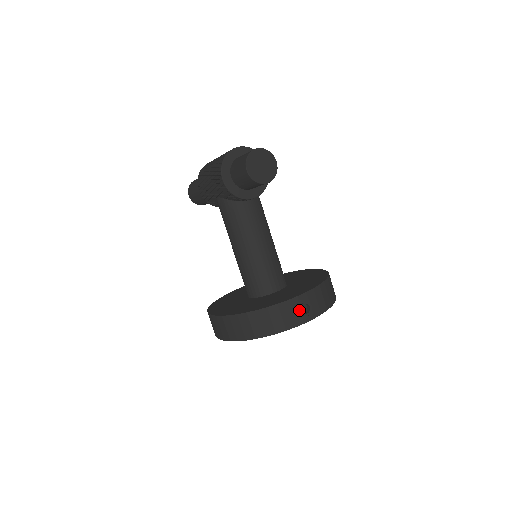
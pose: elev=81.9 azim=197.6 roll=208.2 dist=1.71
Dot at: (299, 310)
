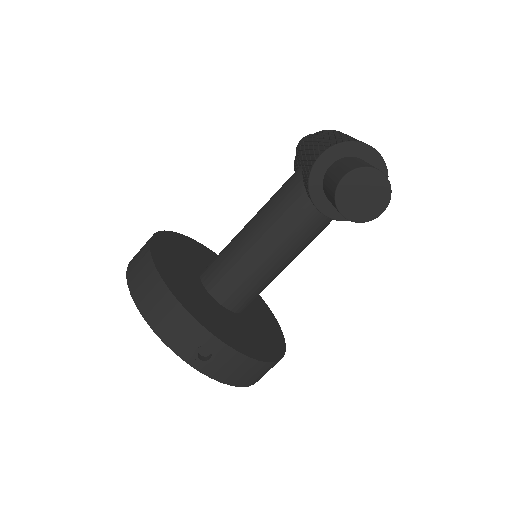
Dot at: (198, 346)
